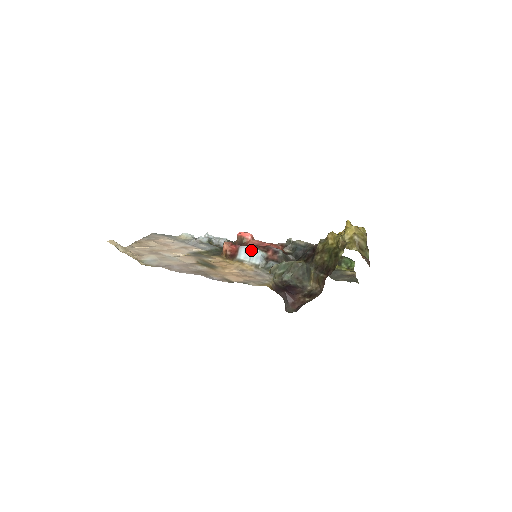
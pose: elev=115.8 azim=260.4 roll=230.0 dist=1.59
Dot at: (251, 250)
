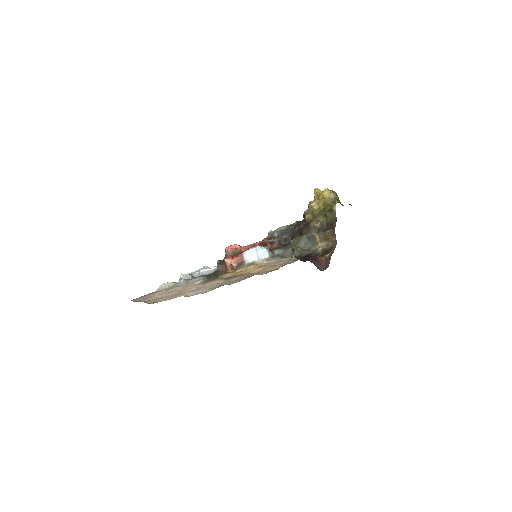
Dot at: (255, 250)
